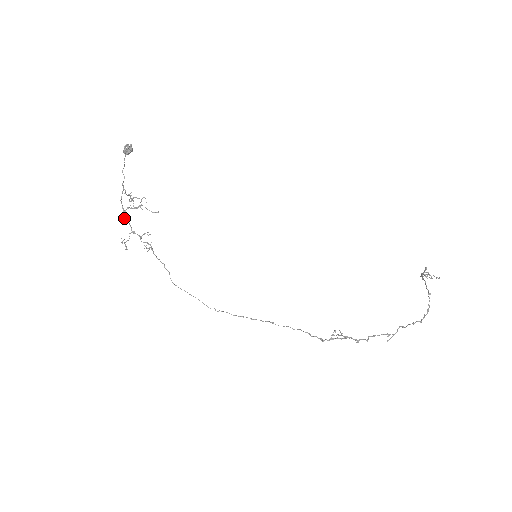
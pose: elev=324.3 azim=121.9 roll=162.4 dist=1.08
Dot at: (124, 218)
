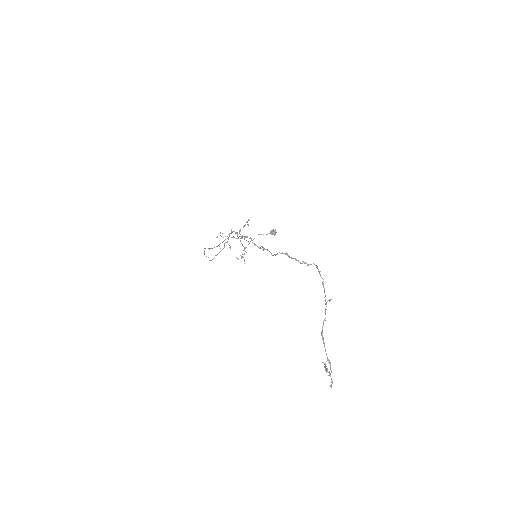
Dot at: (234, 237)
